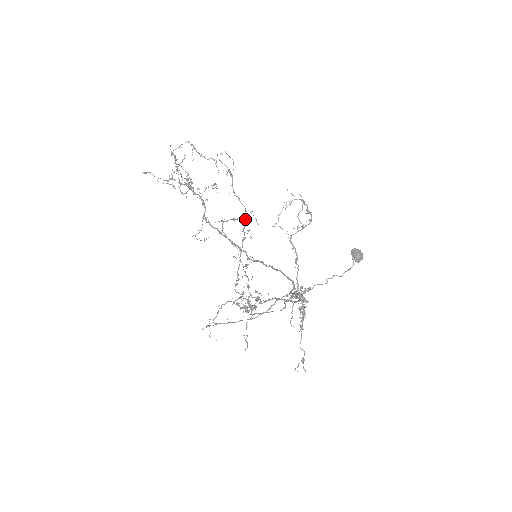
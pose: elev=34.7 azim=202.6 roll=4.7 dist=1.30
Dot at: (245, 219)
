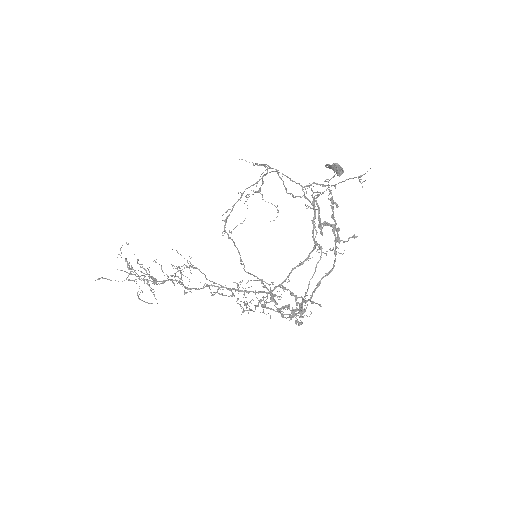
Dot at: occluded
